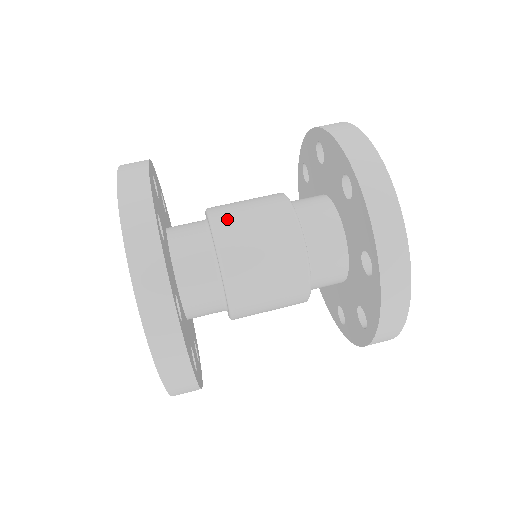
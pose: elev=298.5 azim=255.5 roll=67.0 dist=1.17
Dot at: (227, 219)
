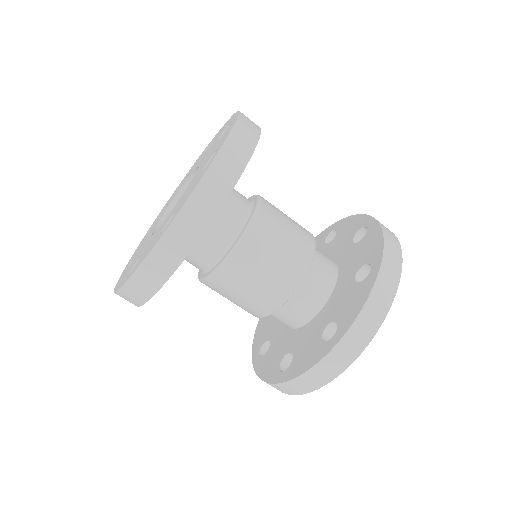
Dot at: (252, 251)
